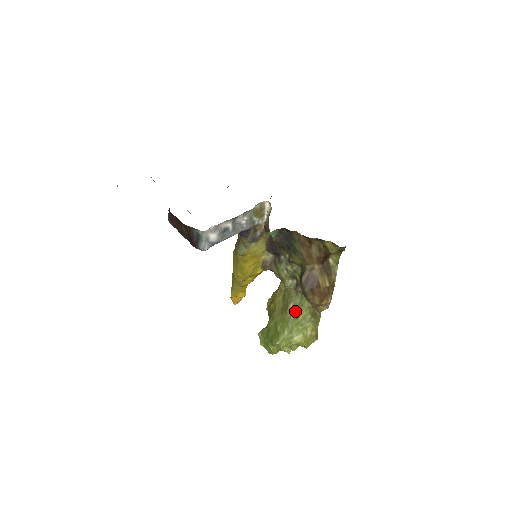
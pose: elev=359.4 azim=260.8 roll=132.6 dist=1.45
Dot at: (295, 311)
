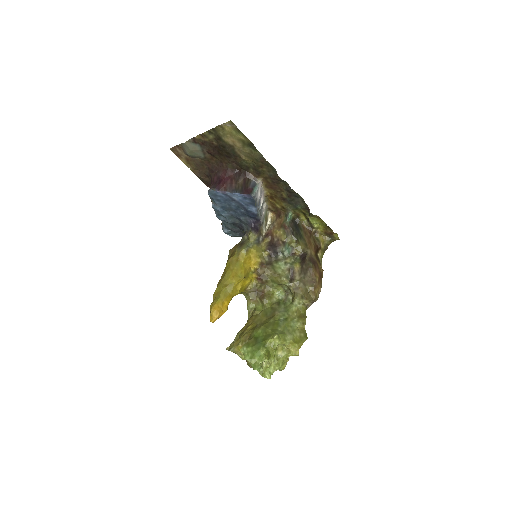
Dot at: (282, 317)
